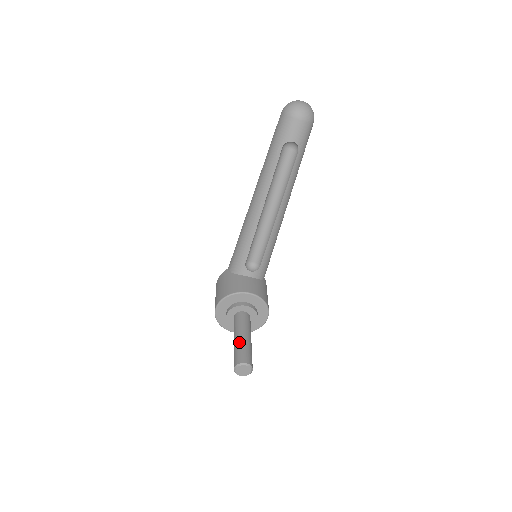
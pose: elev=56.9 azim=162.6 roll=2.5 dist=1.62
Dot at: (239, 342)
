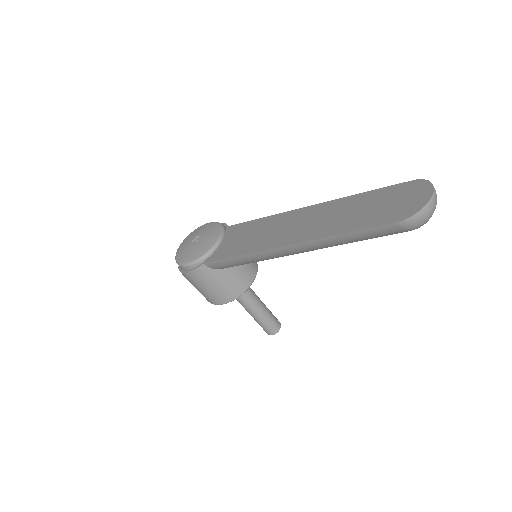
Dot at: (263, 318)
